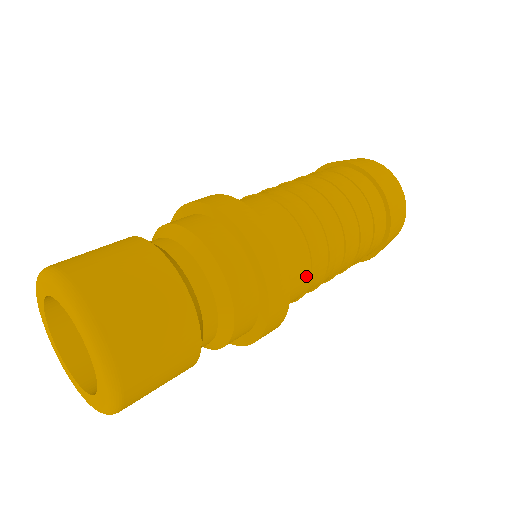
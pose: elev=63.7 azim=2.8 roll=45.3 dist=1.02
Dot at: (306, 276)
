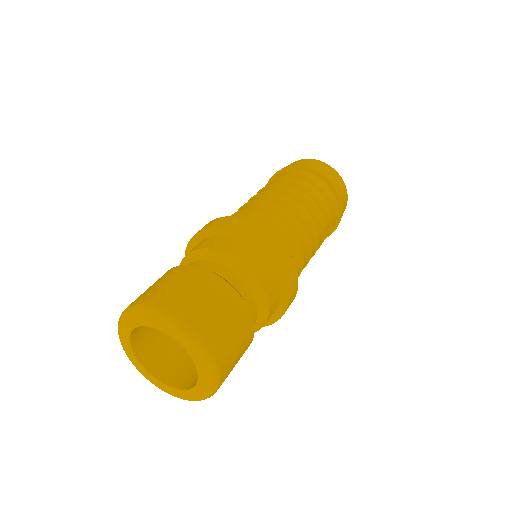
Dot at: occluded
